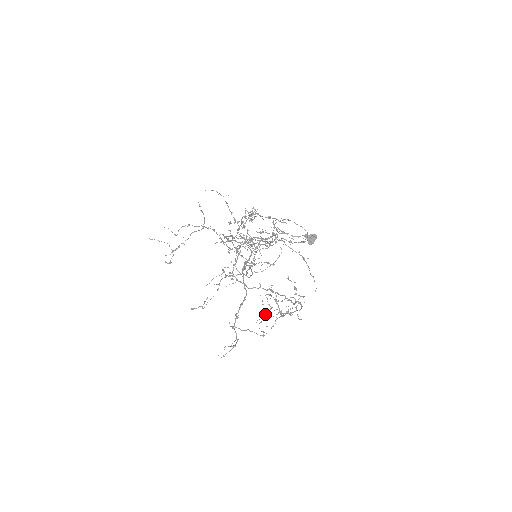
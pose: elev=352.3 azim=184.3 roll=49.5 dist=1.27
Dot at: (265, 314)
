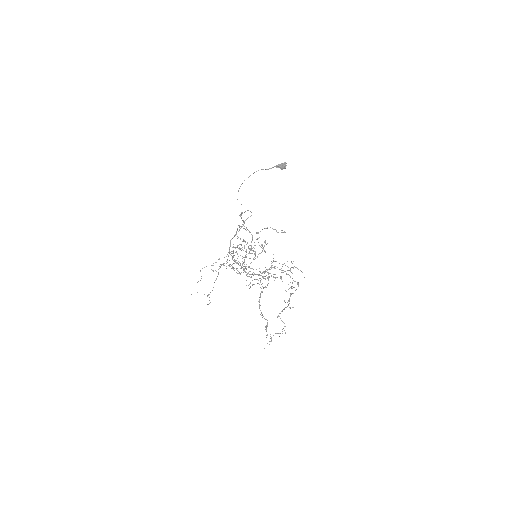
Dot at: occluded
